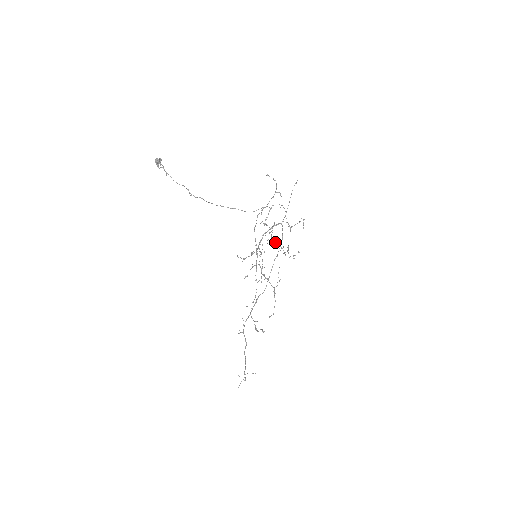
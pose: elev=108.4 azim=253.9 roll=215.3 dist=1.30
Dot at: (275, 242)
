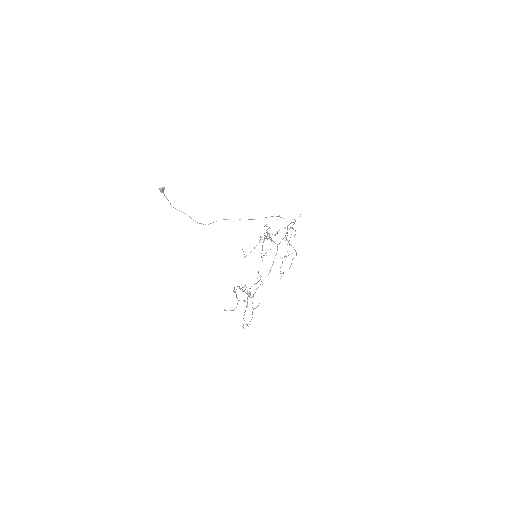
Dot at: (284, 228)
